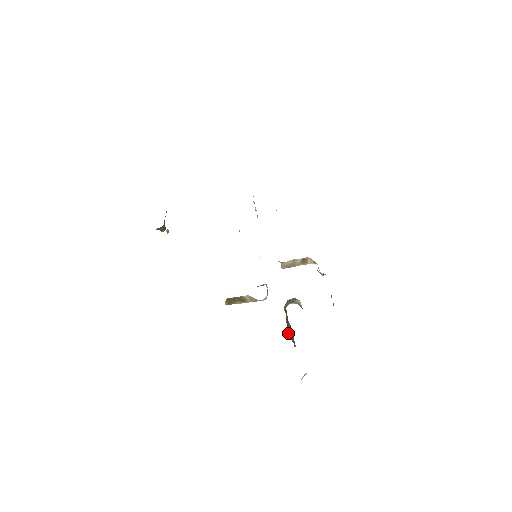
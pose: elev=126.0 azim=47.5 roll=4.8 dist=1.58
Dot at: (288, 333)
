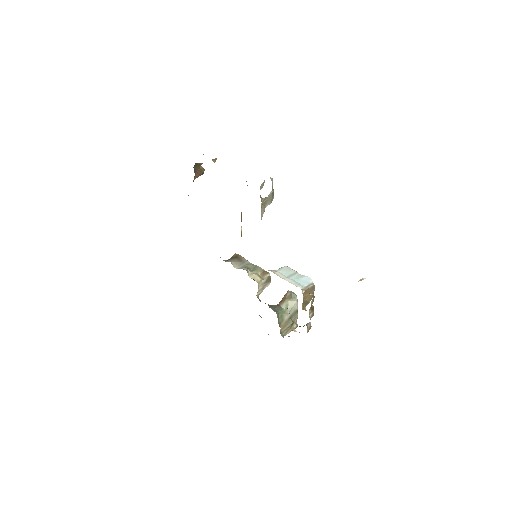
Dot at: occluded
